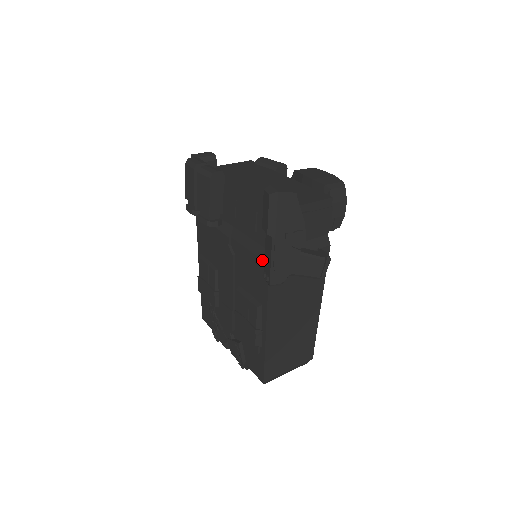
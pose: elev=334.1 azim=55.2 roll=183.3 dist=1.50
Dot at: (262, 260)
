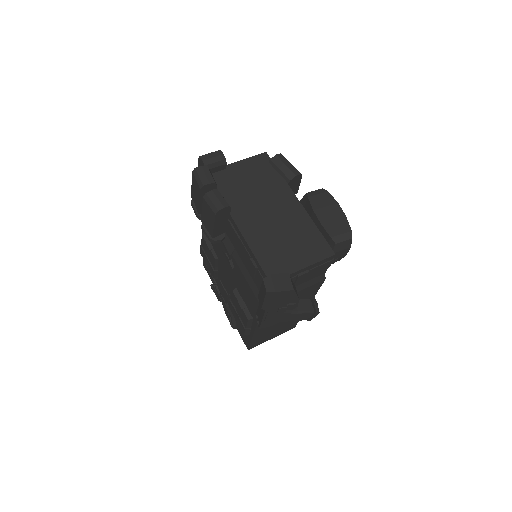
Dot at: (257, 299)
